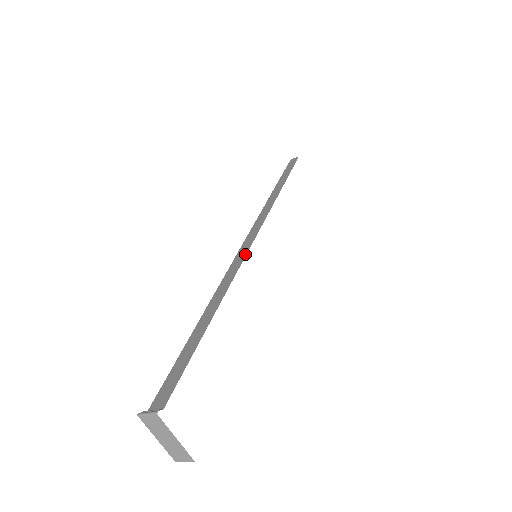
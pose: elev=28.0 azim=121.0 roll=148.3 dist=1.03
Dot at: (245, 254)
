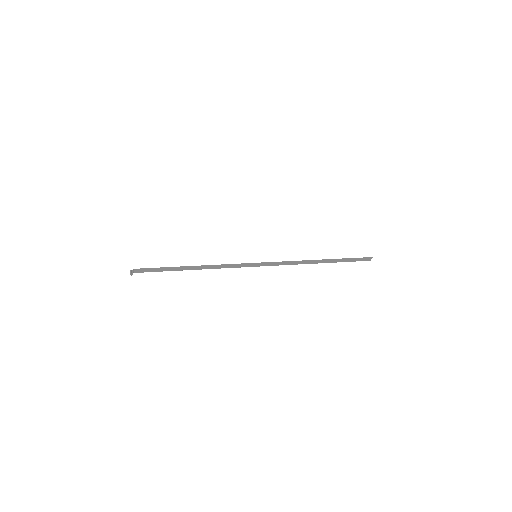
Dot at: occluded
